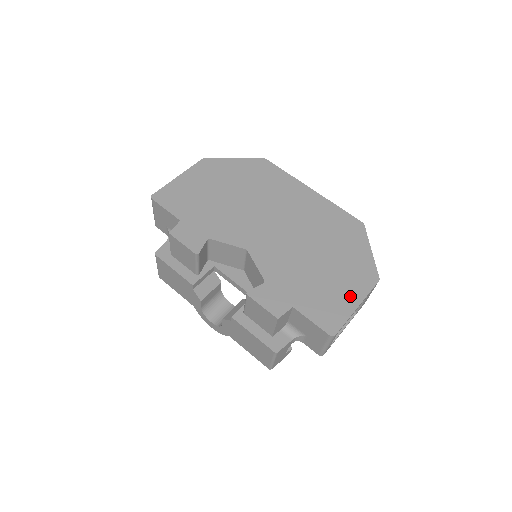
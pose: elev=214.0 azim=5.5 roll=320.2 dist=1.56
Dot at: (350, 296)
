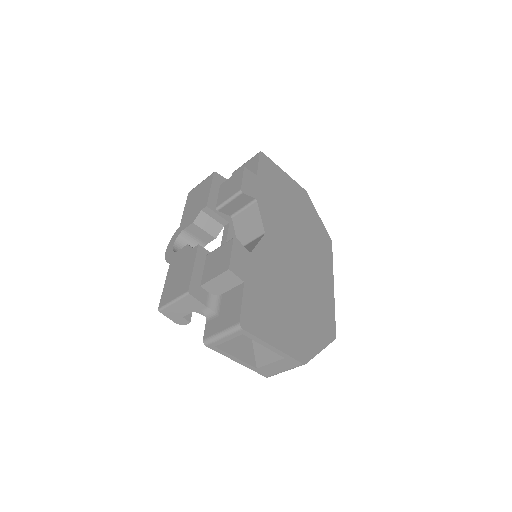
Dot at: (279, 337)
